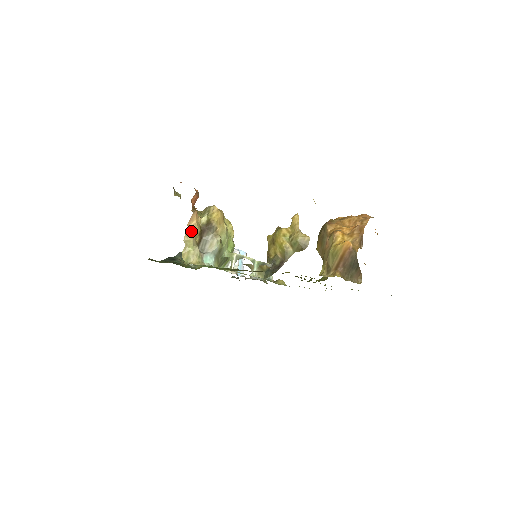
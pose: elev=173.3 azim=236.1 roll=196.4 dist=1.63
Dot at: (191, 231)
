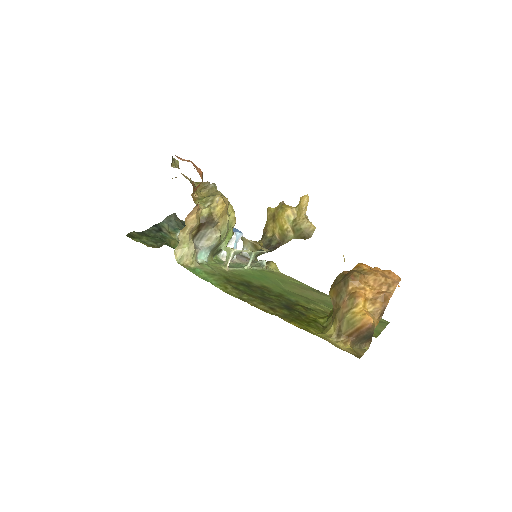
Dot at: (189, 227)
